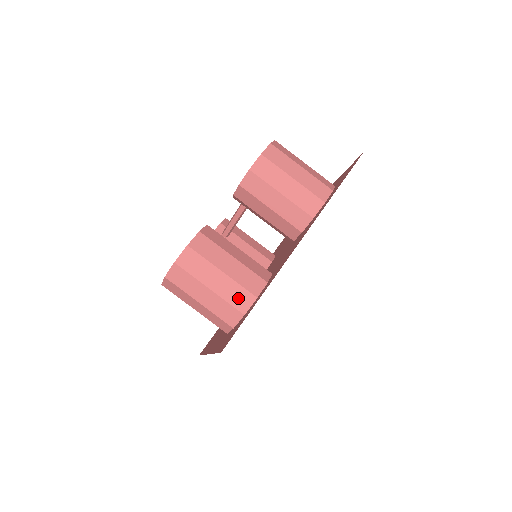
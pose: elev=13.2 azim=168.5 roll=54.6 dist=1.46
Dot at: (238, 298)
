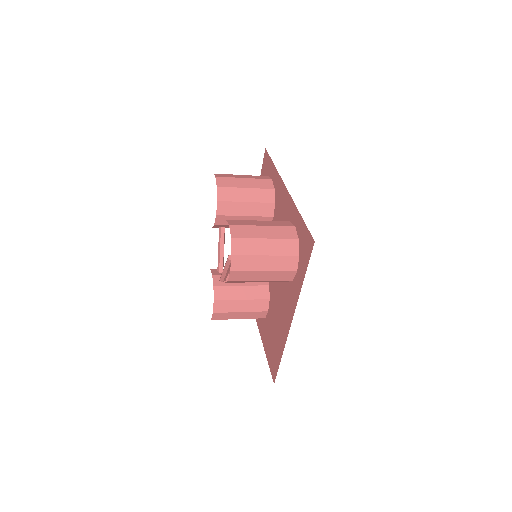
Dot at: (286, 233)
